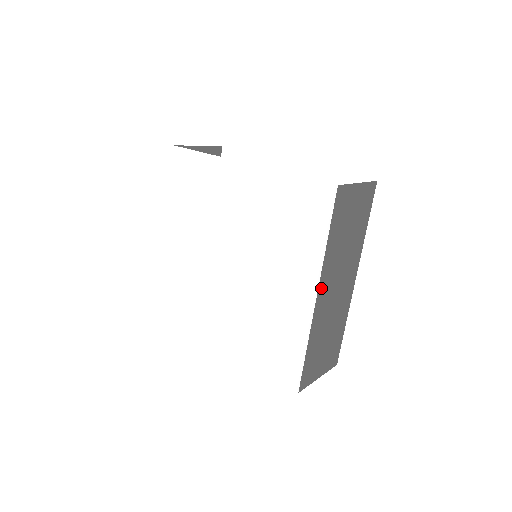
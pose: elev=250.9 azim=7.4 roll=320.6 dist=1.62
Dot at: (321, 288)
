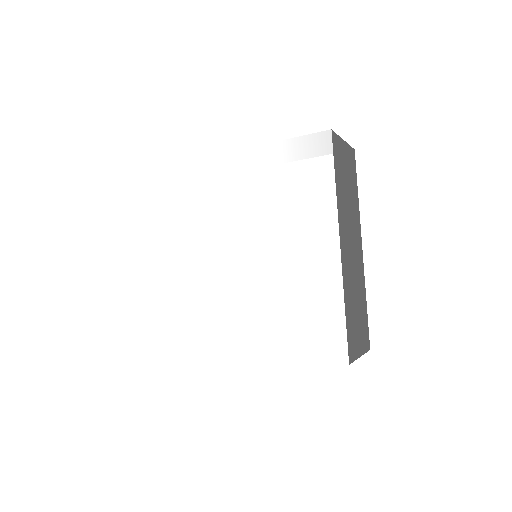
Dot at: (341, 237)
